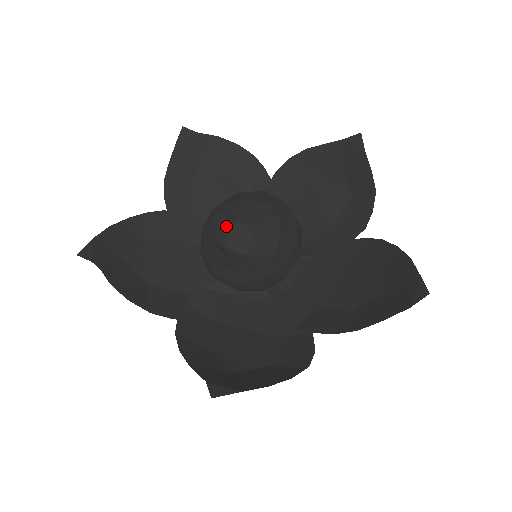
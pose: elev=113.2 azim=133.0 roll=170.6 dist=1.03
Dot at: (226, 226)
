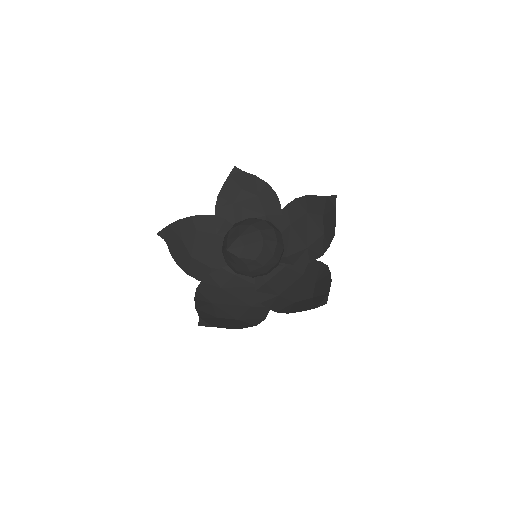
Dot at: (232, 239)
